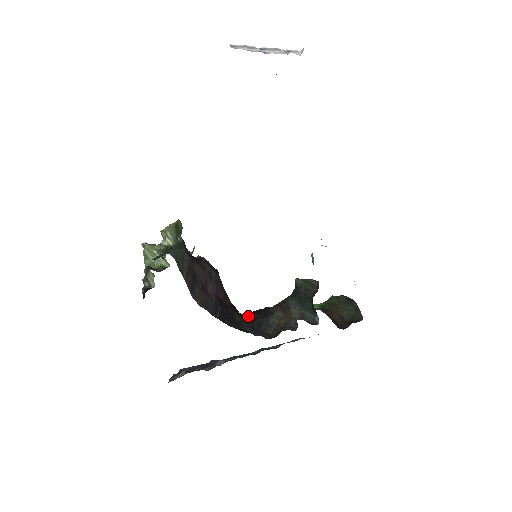
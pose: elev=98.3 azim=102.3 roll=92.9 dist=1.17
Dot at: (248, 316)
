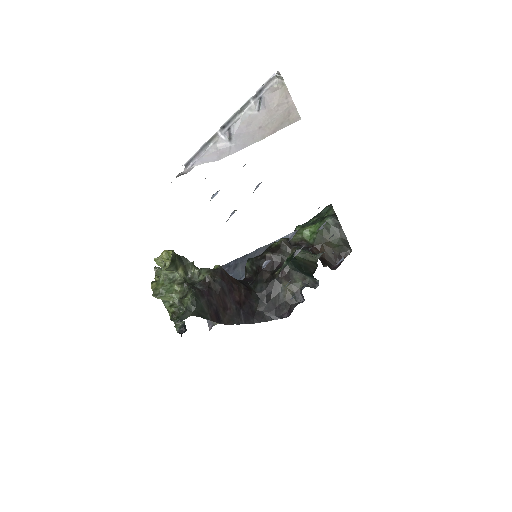
Dot at: (261, 294)
